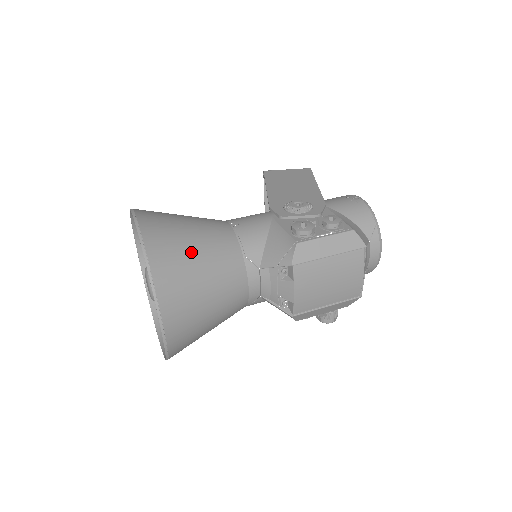
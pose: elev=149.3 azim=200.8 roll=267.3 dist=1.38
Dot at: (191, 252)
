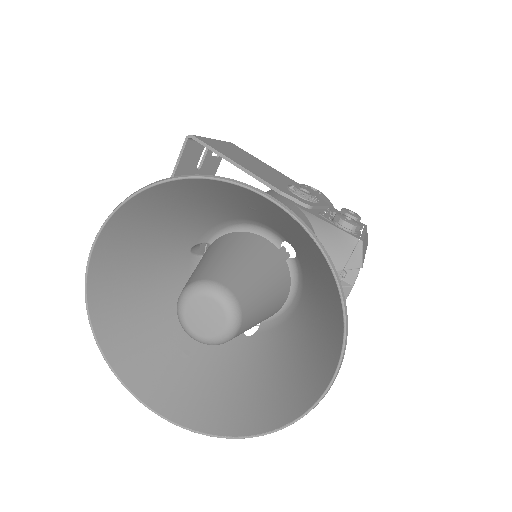
Dot at: occluded
